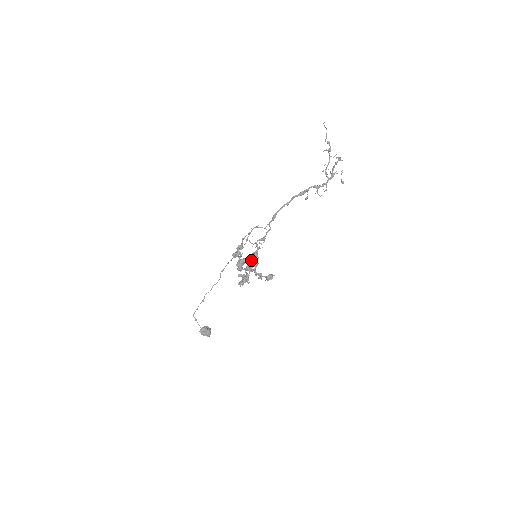
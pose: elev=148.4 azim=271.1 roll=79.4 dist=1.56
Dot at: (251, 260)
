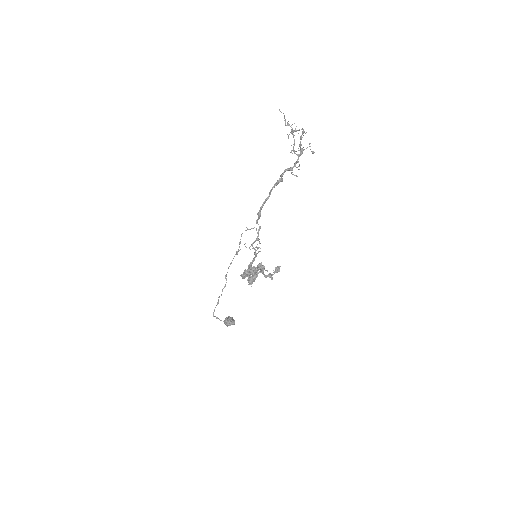
Dot at: (253, 261)
